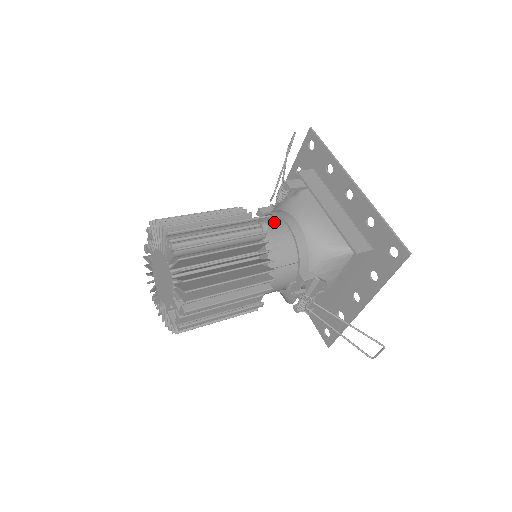
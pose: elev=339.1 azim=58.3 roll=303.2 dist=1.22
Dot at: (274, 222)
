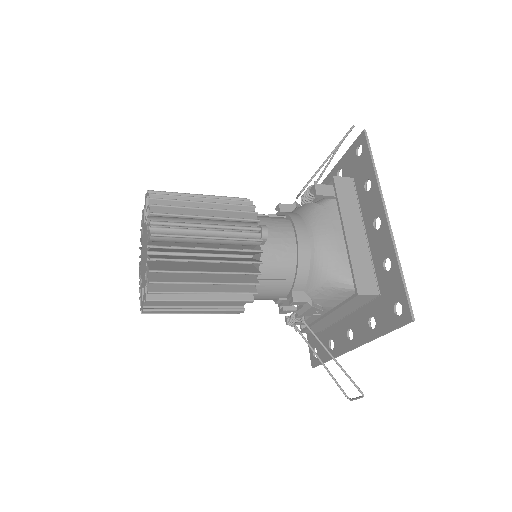
Dot at: (283, 228)
